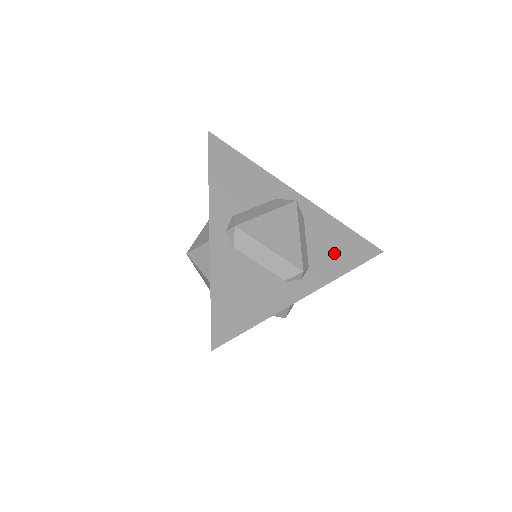
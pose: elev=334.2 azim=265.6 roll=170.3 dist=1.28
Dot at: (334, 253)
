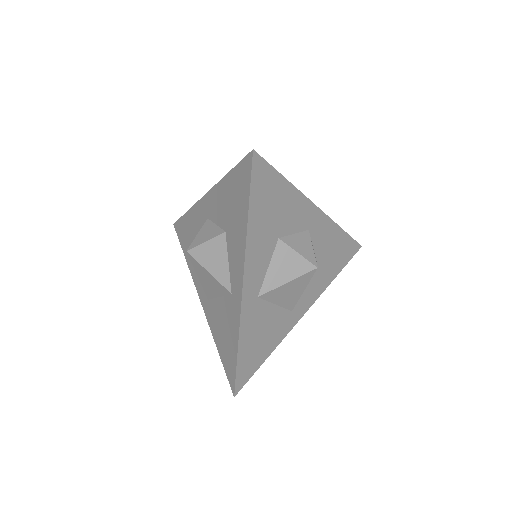
Dot at: occluded
